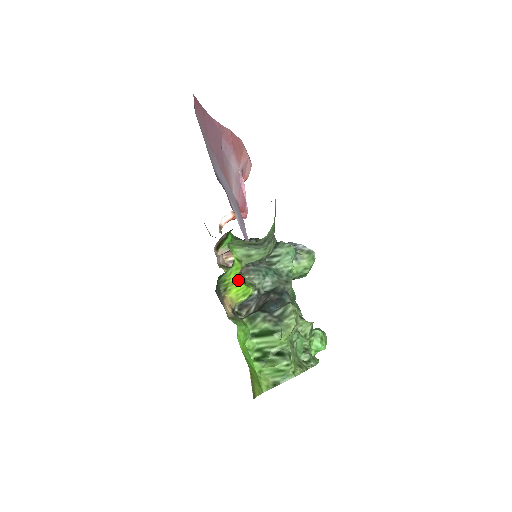
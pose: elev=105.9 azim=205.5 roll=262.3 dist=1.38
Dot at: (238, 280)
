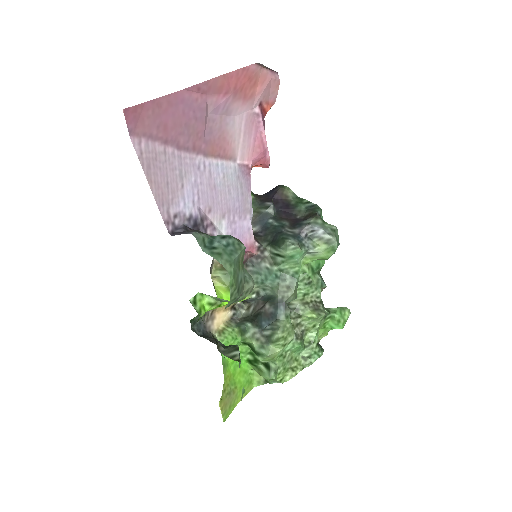
Dot at: (227, 296)
